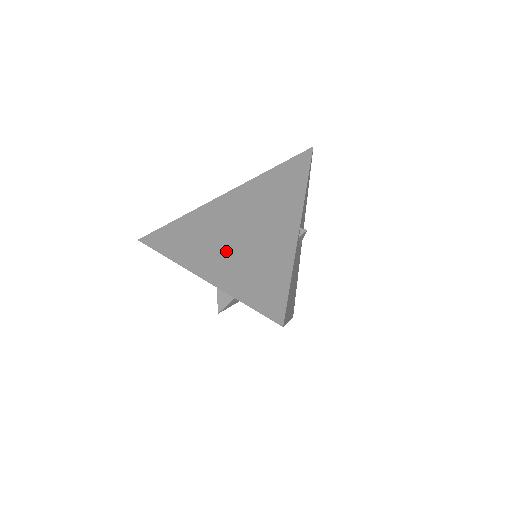
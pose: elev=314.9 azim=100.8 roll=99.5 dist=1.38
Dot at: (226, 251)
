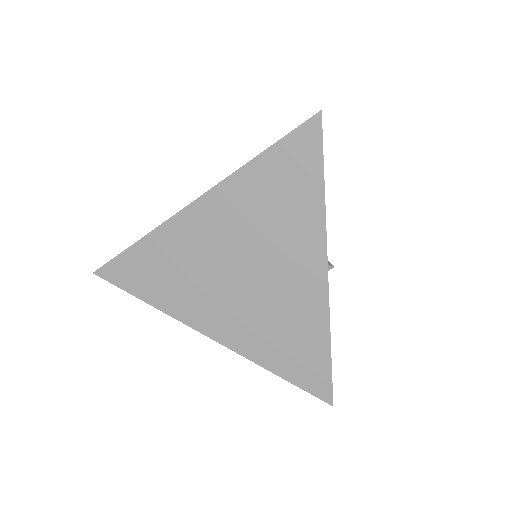
Dot at: (234, 305)
